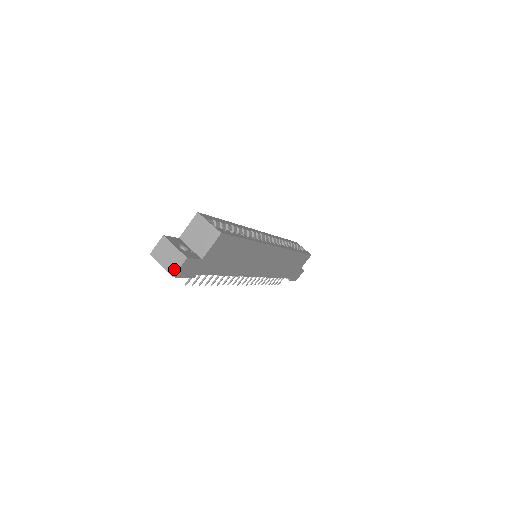
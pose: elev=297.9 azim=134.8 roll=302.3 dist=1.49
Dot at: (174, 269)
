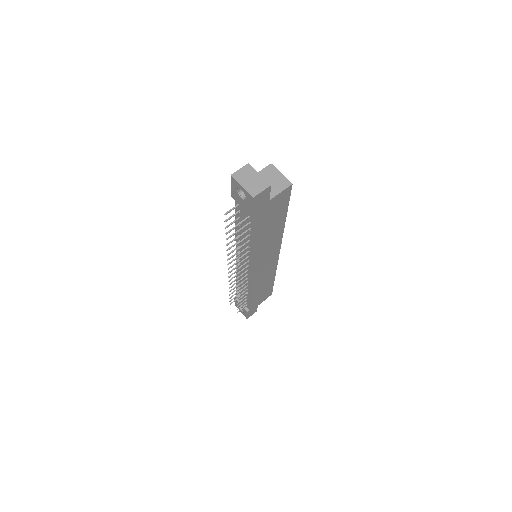
Dot at: (256, 191)
